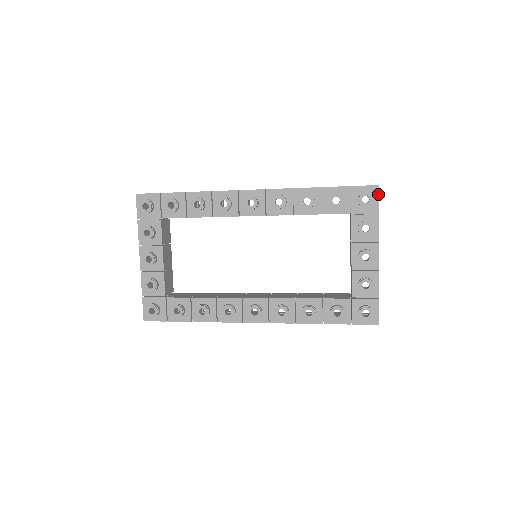
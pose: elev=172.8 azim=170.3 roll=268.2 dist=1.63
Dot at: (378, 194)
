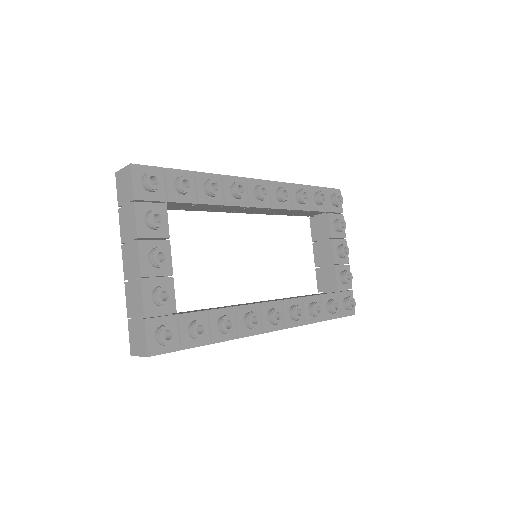
Dot at: occluded
